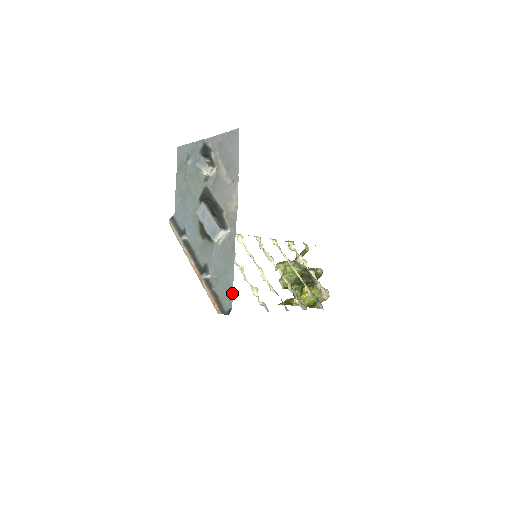
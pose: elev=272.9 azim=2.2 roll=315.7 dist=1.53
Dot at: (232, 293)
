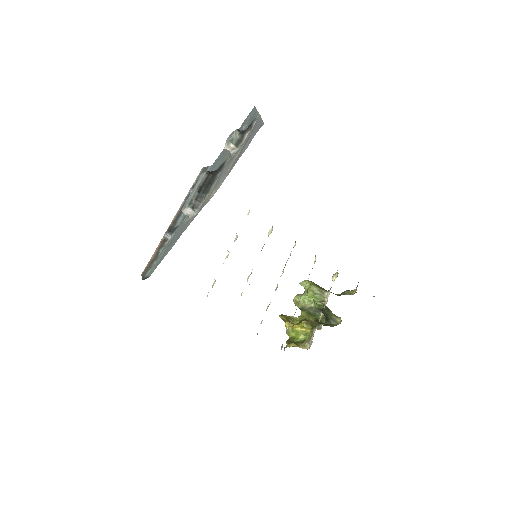
Dot at: occluded
